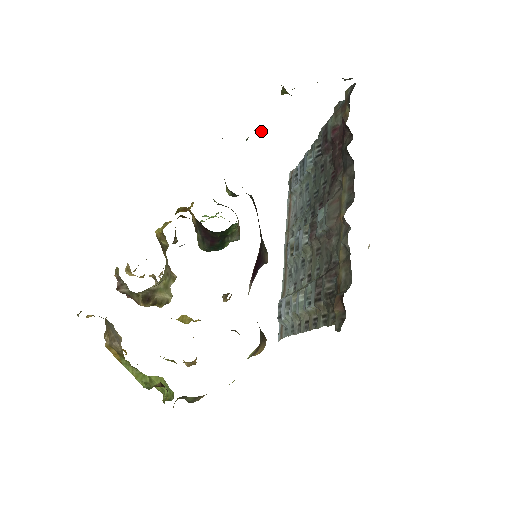
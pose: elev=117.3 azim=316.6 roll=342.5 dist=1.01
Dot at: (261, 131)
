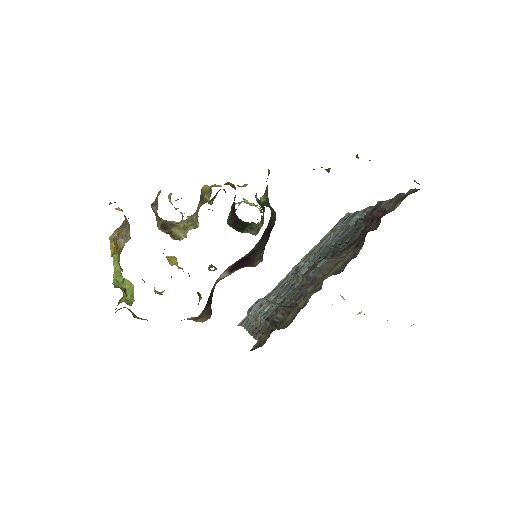
Dot at: (329, 171)
